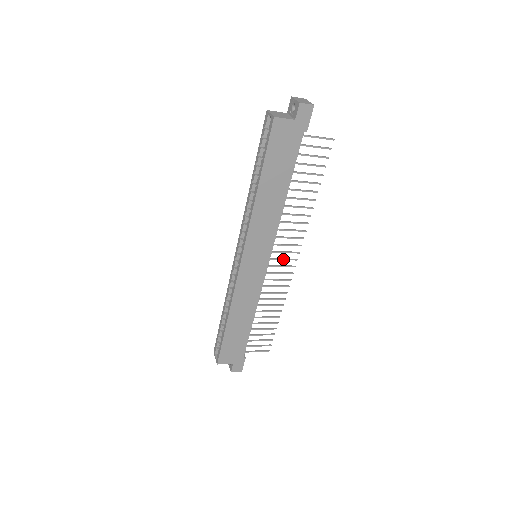
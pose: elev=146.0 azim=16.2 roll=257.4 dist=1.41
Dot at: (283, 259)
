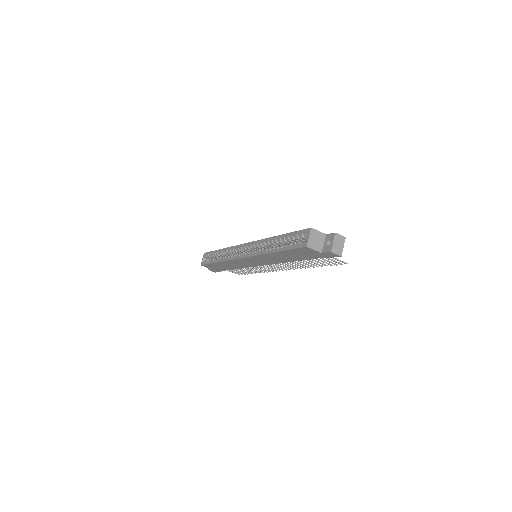
Dot at: occluded
